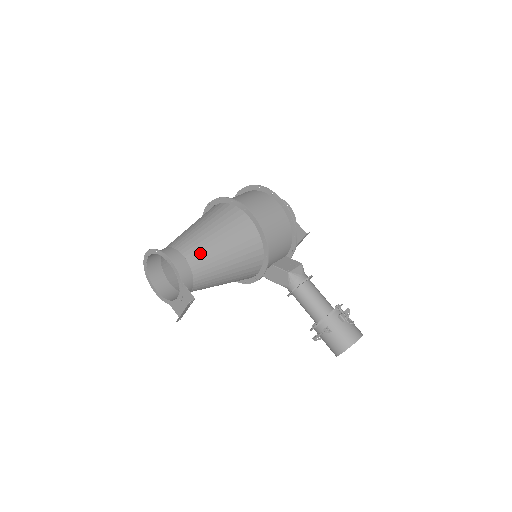
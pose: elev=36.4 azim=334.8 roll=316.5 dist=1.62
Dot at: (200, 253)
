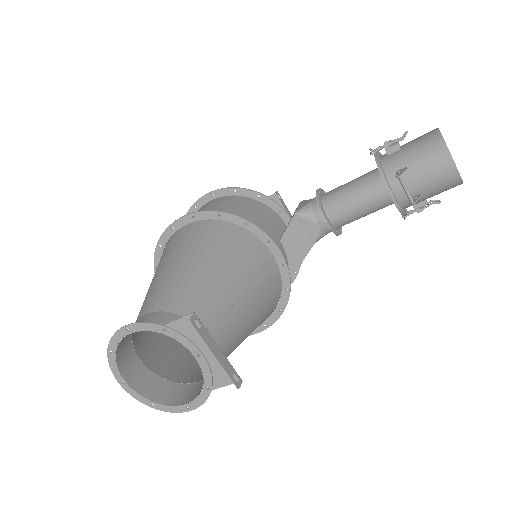
Dot at: (162, 292)
